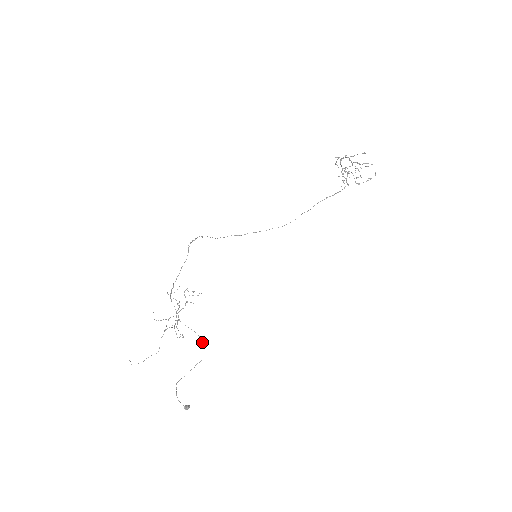
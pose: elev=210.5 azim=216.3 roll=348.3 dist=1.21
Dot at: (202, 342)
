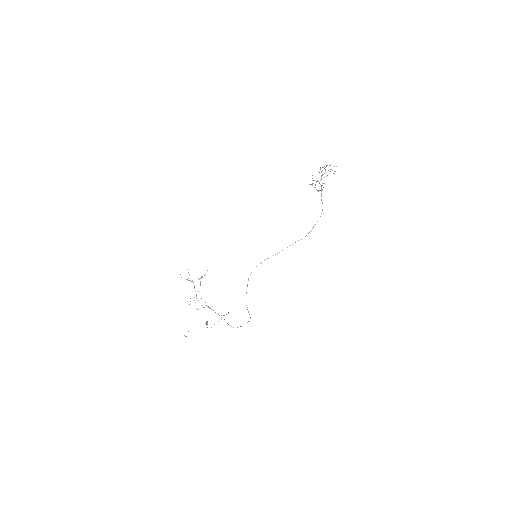
Dot at: (228, 312)
